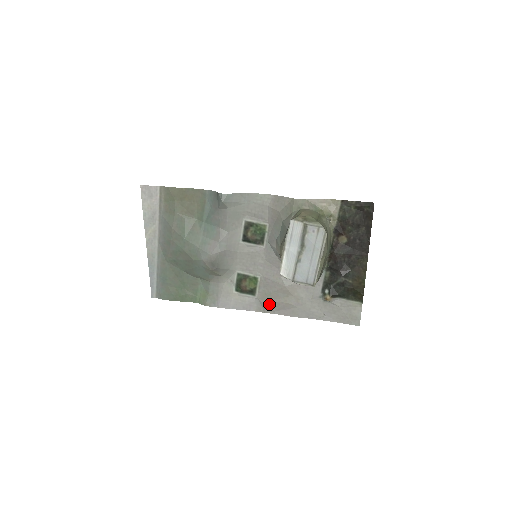
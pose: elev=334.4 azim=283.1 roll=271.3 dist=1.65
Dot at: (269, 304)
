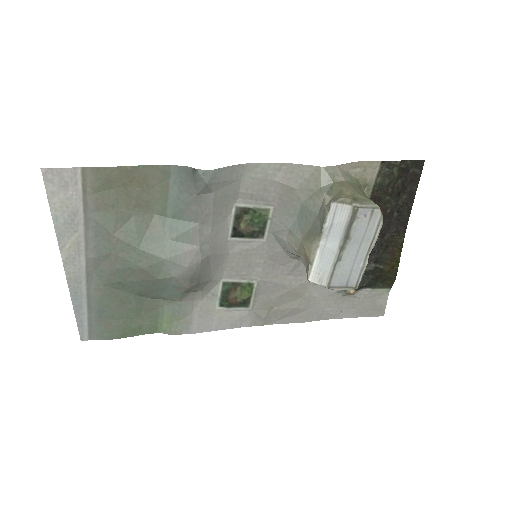
Dot at: (268, 314)
